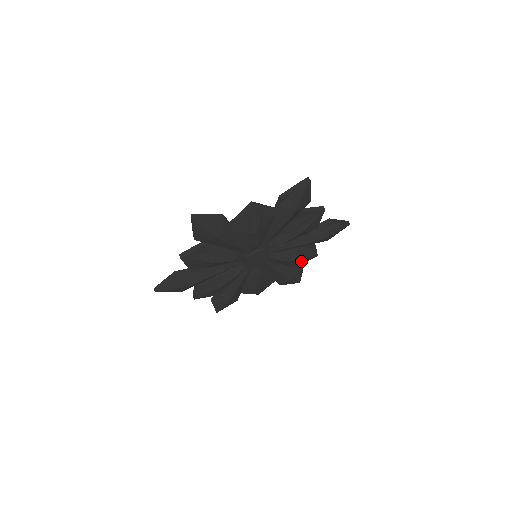
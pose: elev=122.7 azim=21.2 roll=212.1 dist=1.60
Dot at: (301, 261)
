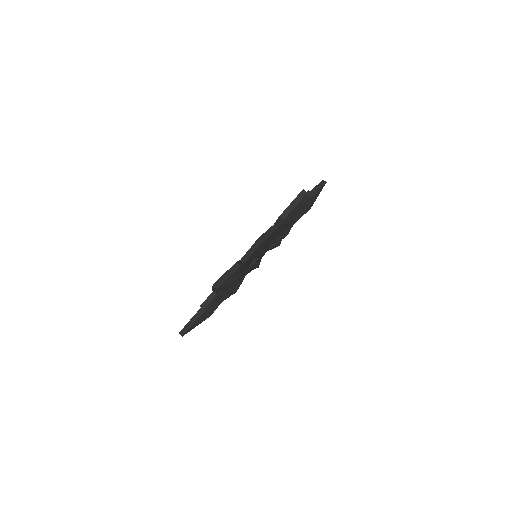
Dot at: occluded
